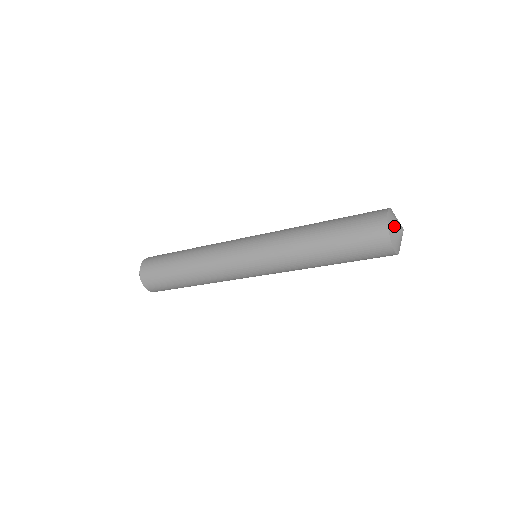
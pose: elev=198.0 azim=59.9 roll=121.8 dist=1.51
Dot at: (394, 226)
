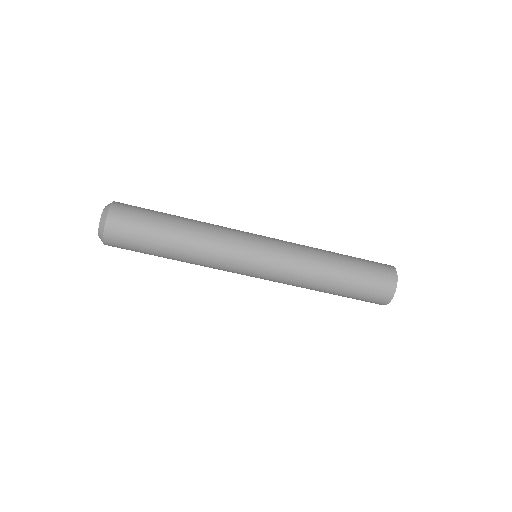
Dot at: occluded
